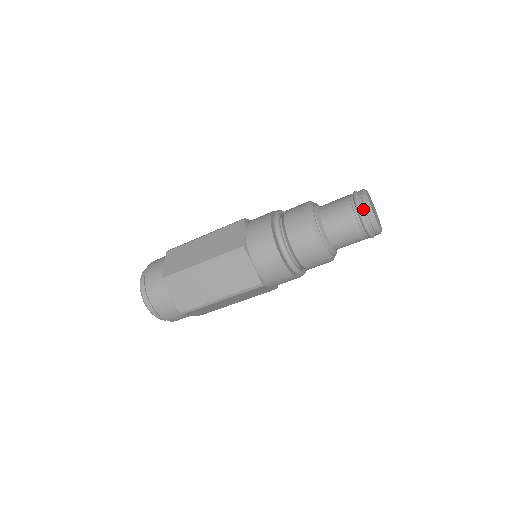
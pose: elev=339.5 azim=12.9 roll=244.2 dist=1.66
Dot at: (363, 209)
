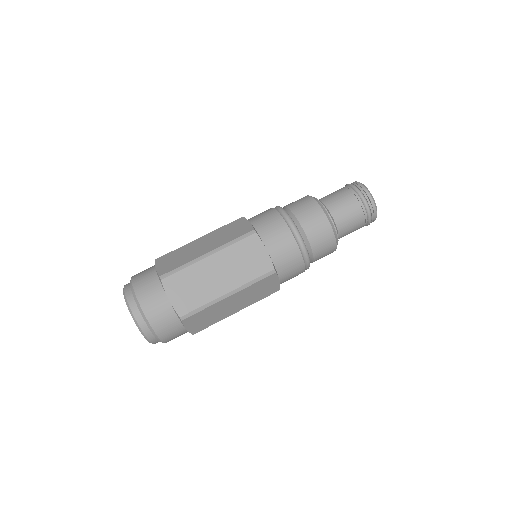
Dot at: (362, 191)
